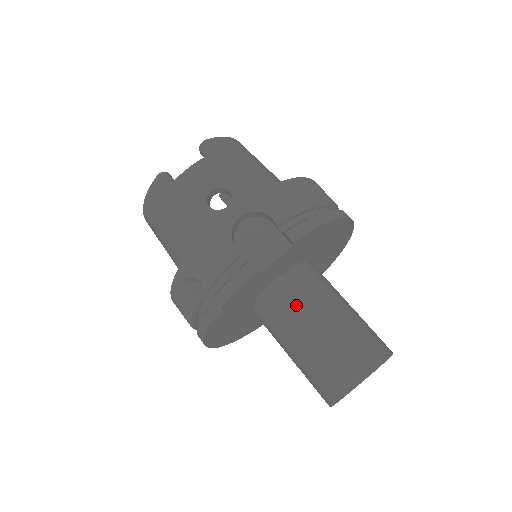
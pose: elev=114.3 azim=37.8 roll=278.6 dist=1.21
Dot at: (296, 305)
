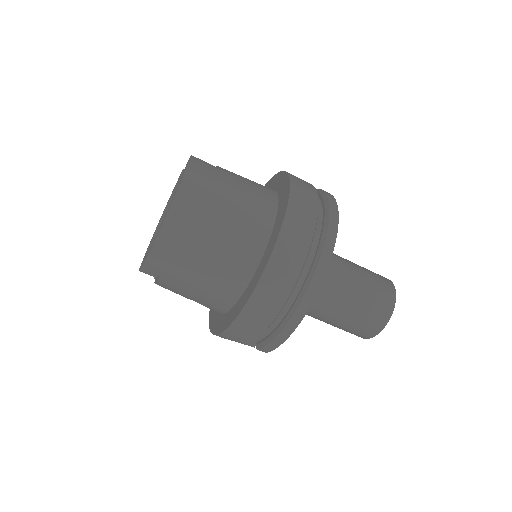
Dot at: occluded
